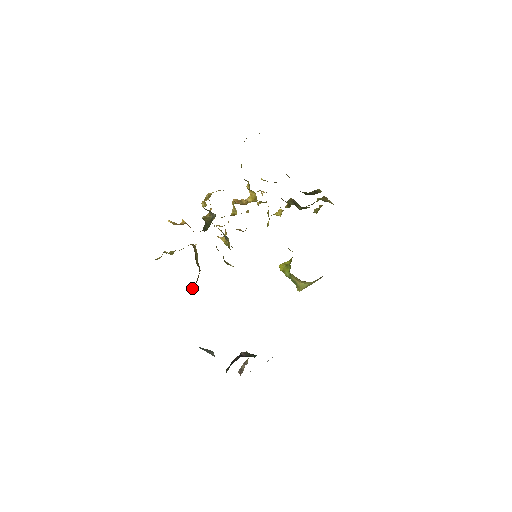
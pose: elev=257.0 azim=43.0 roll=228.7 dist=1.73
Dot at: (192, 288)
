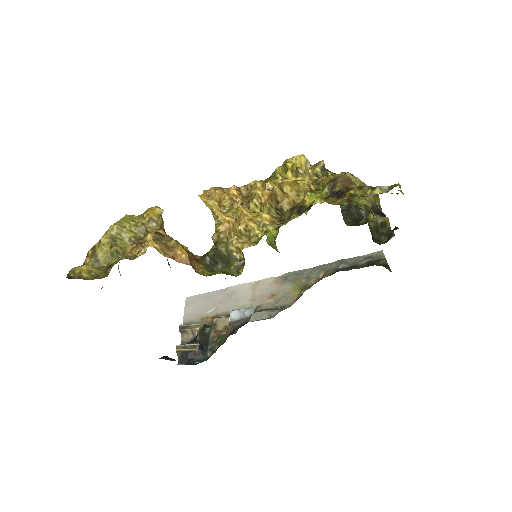
Dot at: occluded
